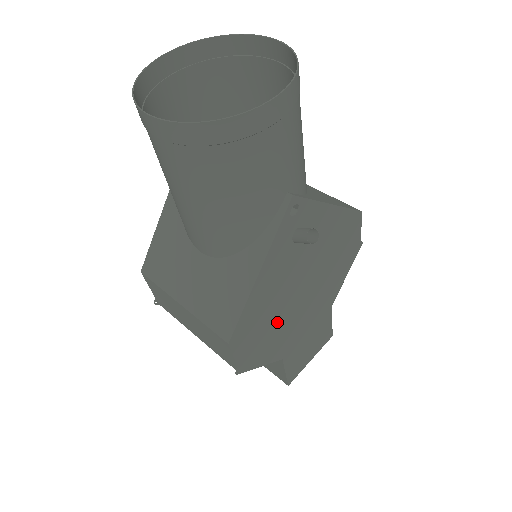
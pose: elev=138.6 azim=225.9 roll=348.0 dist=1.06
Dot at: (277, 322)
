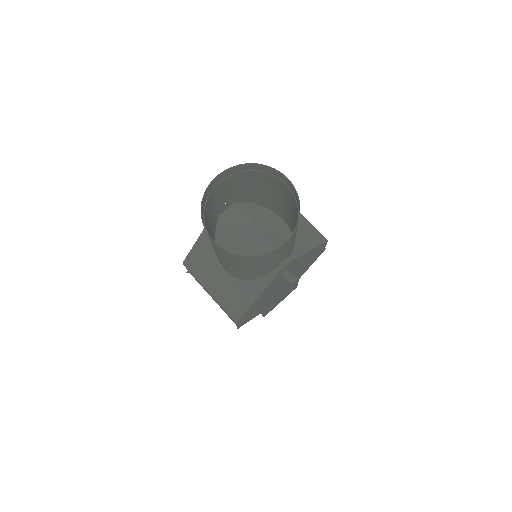
Dot at: (264, 303)
